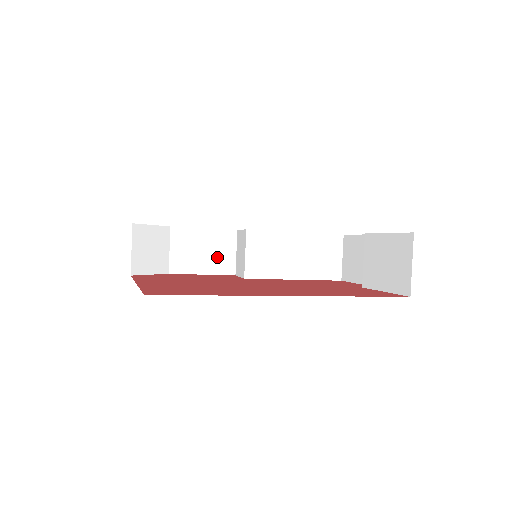
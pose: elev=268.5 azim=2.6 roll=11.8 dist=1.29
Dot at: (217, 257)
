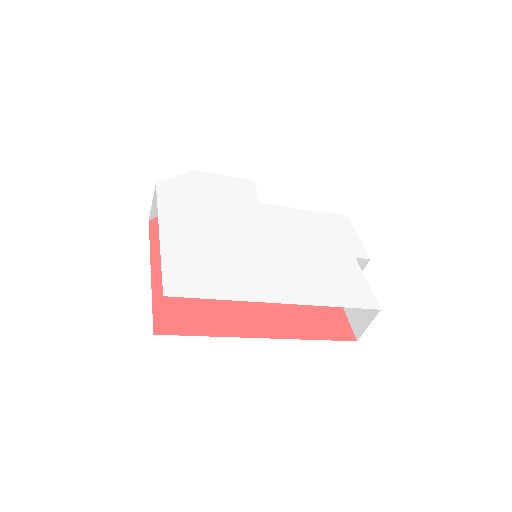
Dot at: occluded
